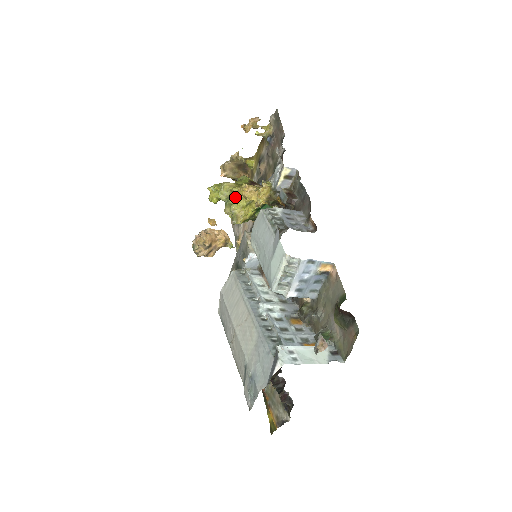
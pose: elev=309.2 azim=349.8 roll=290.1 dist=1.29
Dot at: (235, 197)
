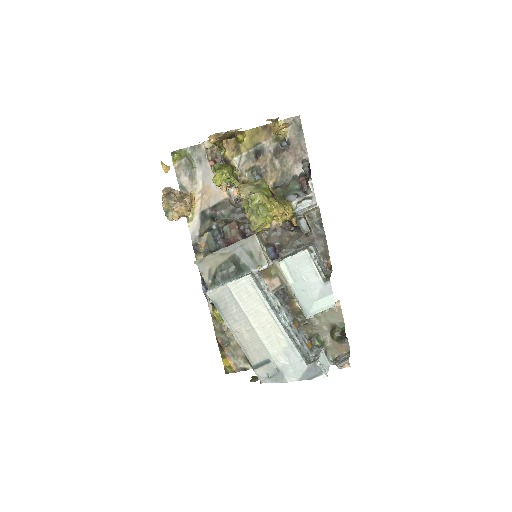
Dot at: (267, 213)
